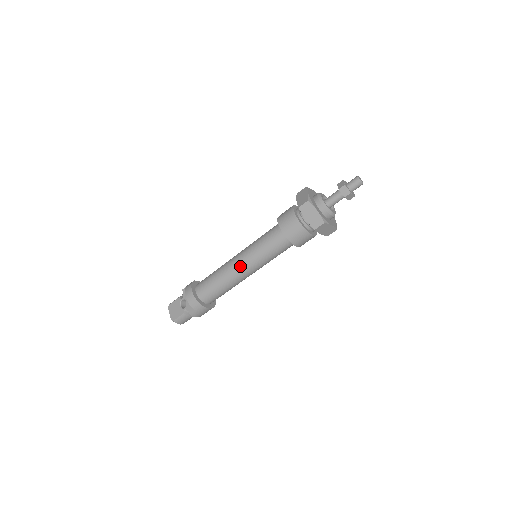
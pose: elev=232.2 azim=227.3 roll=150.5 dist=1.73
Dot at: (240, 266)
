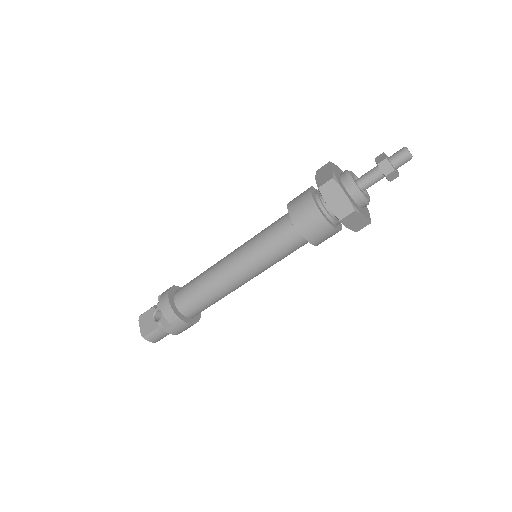
Dot at: (233, 268)
